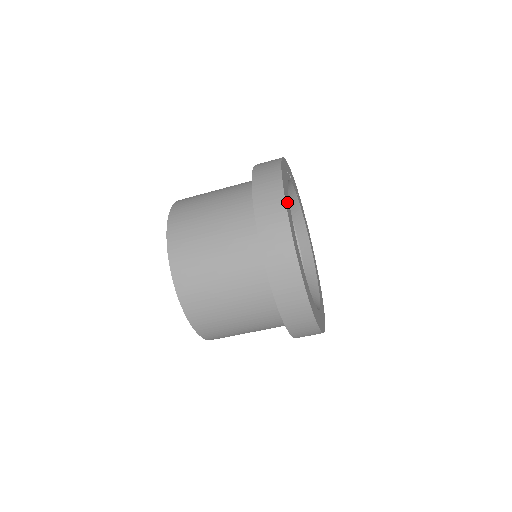
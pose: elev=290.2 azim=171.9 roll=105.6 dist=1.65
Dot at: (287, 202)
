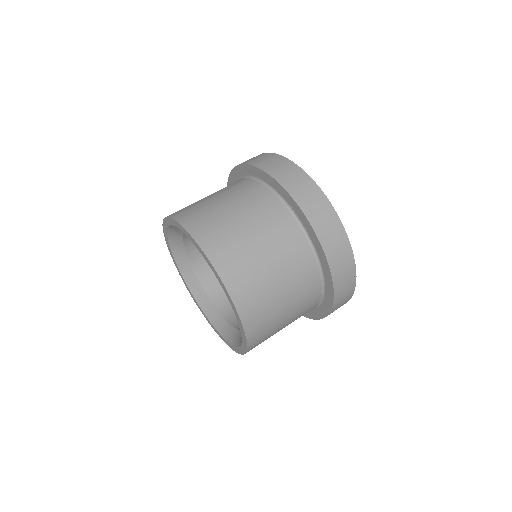
Dot at: occluded
